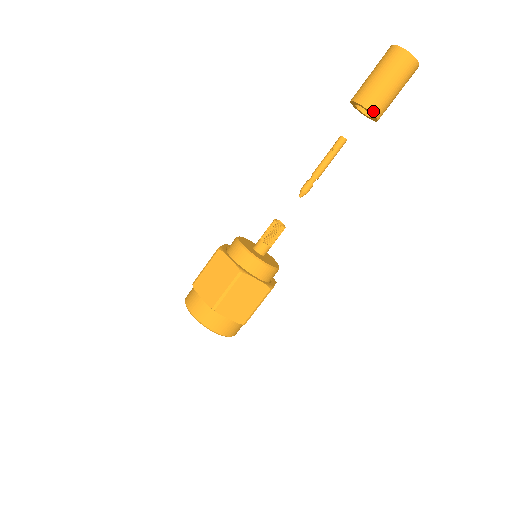
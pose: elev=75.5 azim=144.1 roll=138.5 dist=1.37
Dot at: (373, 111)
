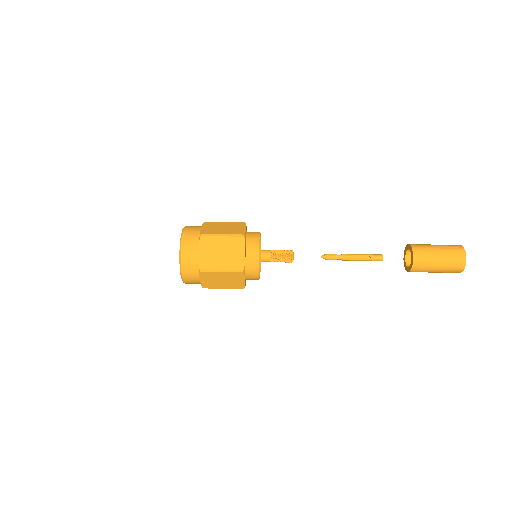
Dot at: (413, 269)
